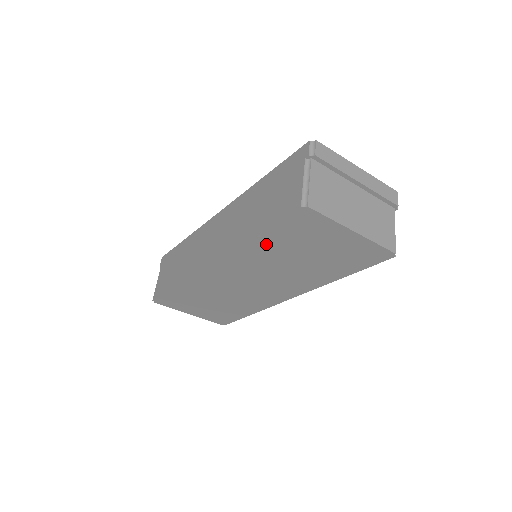
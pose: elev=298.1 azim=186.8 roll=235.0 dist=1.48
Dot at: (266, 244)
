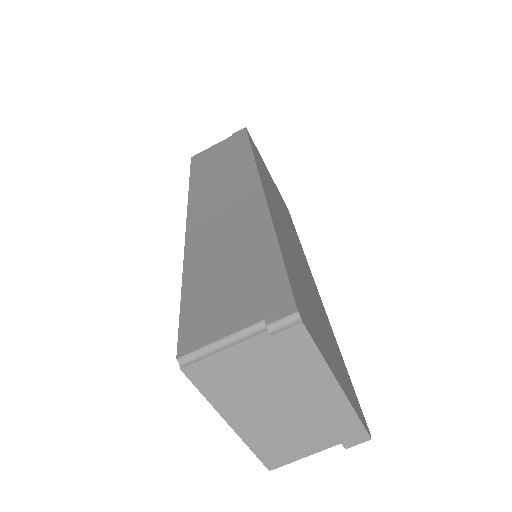
Dot at: occluded
